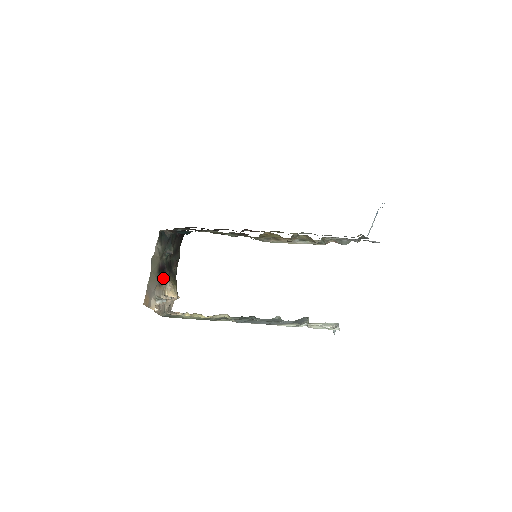
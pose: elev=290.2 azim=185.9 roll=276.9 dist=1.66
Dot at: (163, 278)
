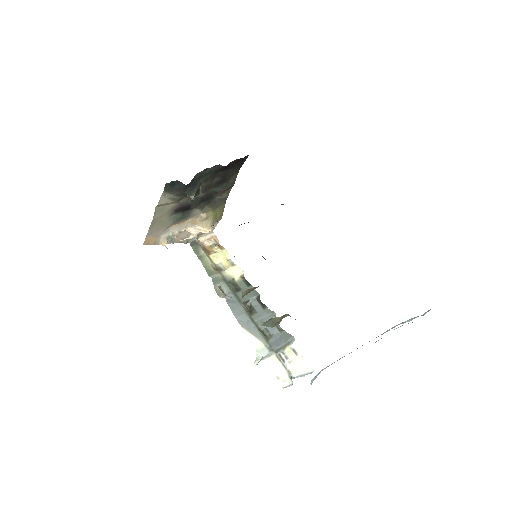
Dot at: (187, 214)
